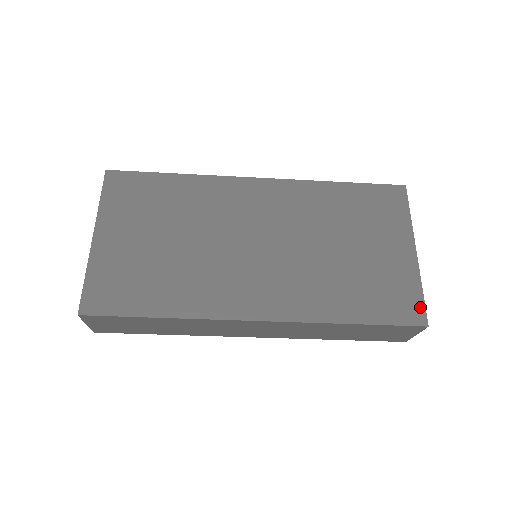
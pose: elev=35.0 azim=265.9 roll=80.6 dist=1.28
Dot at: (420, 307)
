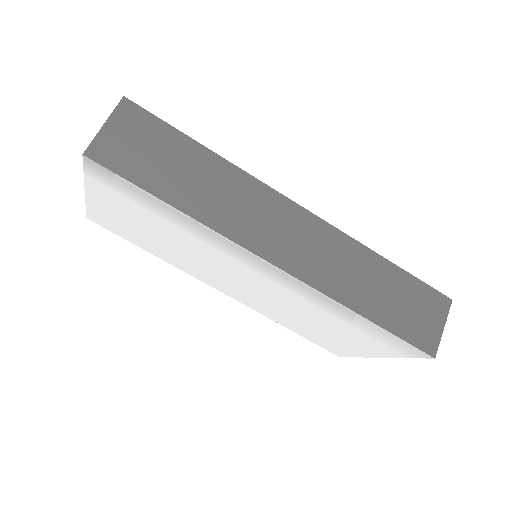
Dot at: occluded
